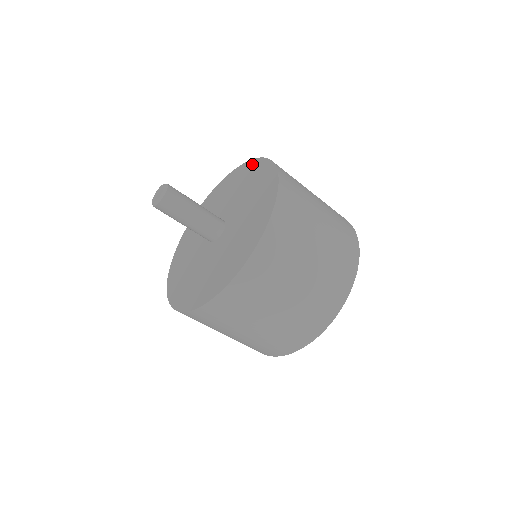
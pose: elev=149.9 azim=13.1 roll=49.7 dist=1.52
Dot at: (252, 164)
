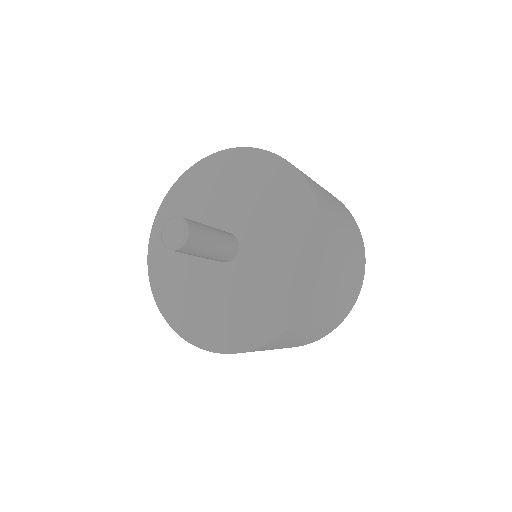
Dot at: (310, 208)
